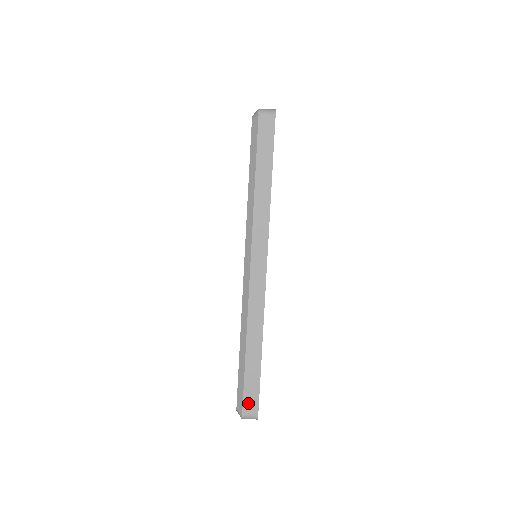
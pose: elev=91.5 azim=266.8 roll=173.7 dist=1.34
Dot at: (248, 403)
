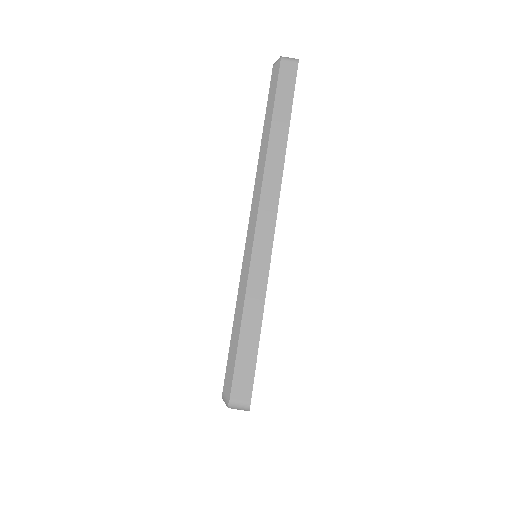
Dot at: (239, 384)
